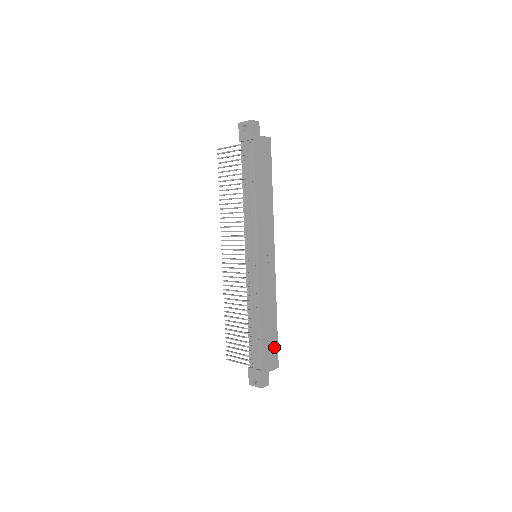
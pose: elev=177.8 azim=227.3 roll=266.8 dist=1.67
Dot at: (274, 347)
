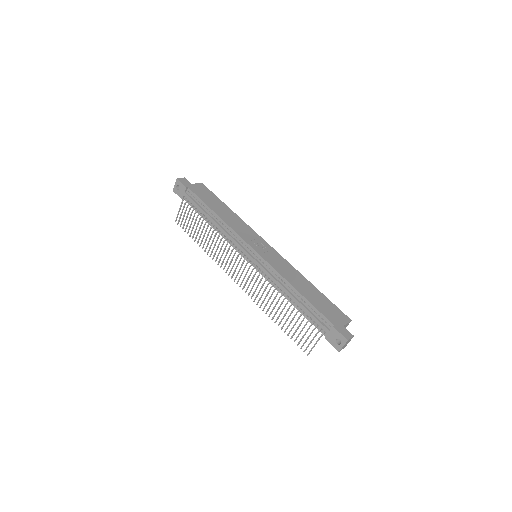
Dot at: (331, 306)
